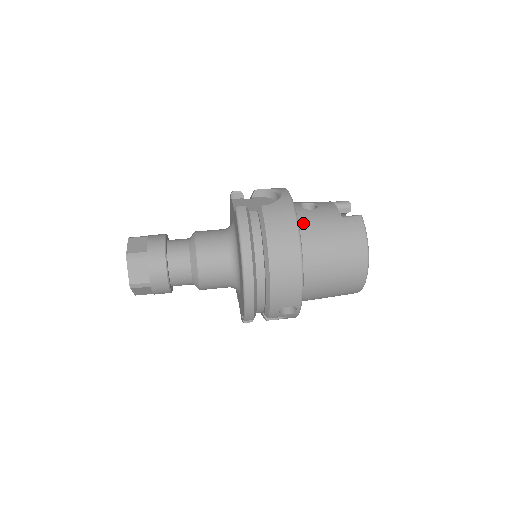
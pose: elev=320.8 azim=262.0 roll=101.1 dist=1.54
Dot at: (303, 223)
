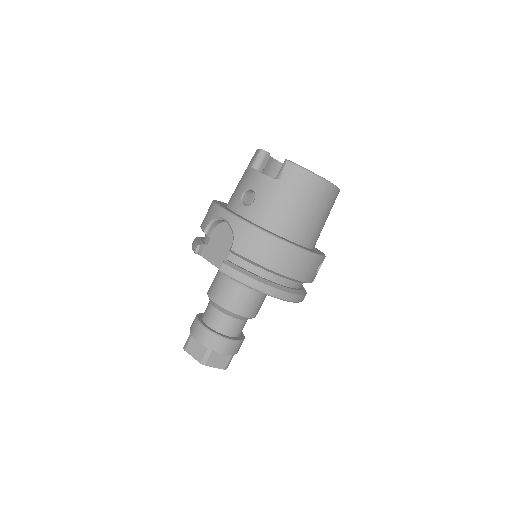
Dot at: (264, 220)
